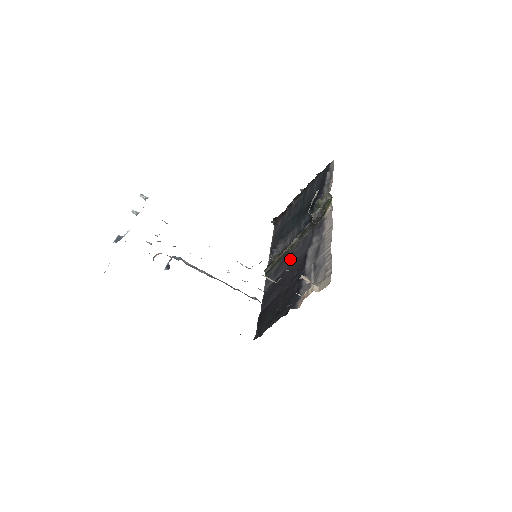
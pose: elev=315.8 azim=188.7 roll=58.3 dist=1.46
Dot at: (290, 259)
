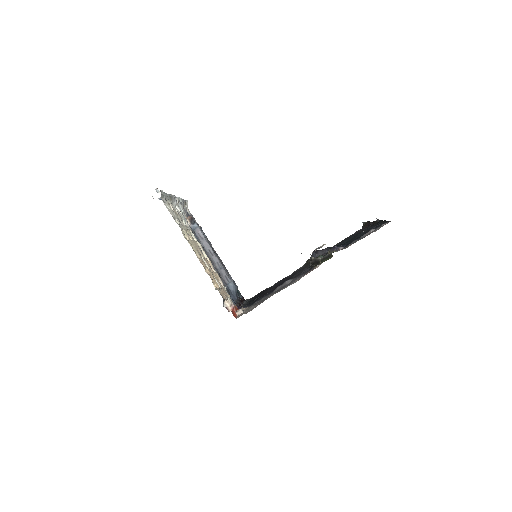
Dot at: (298, 272)
